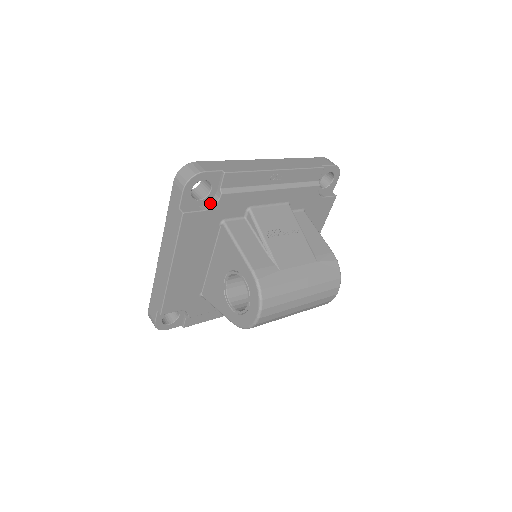
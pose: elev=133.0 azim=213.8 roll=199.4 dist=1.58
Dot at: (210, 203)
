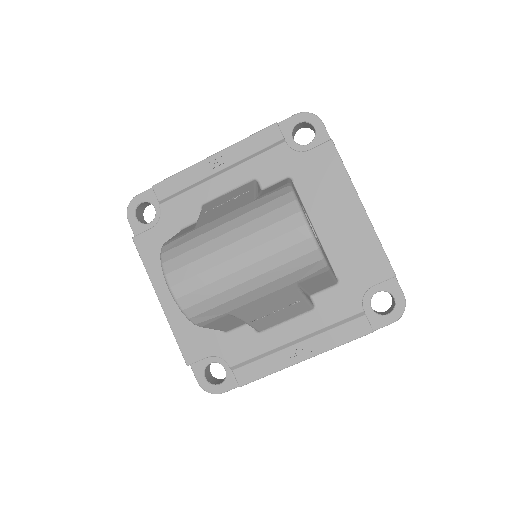
Dot at: (160, 220)
